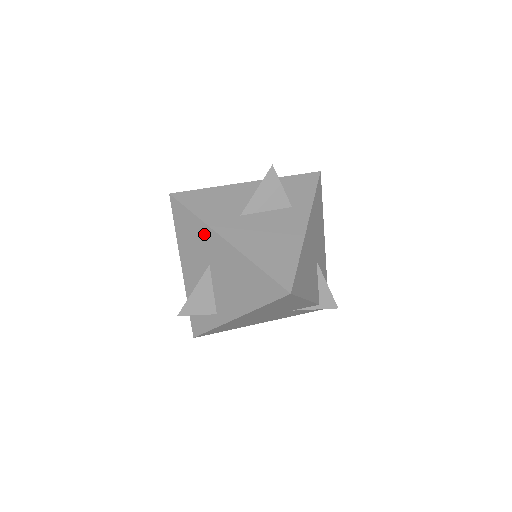
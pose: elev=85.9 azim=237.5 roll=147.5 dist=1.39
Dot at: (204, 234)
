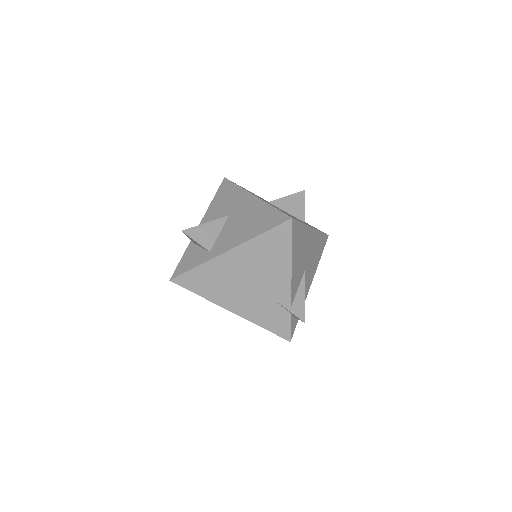
Dot at: (238, 195)
